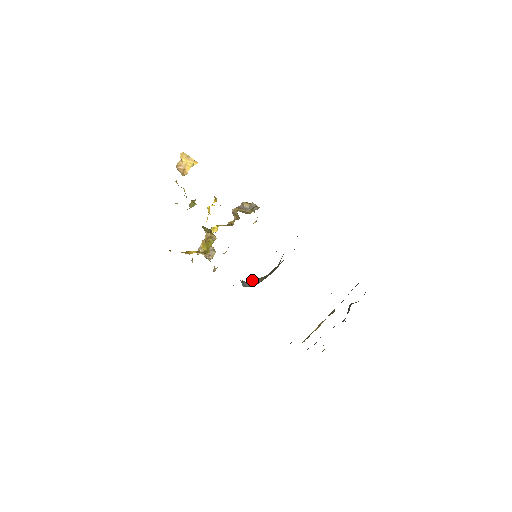
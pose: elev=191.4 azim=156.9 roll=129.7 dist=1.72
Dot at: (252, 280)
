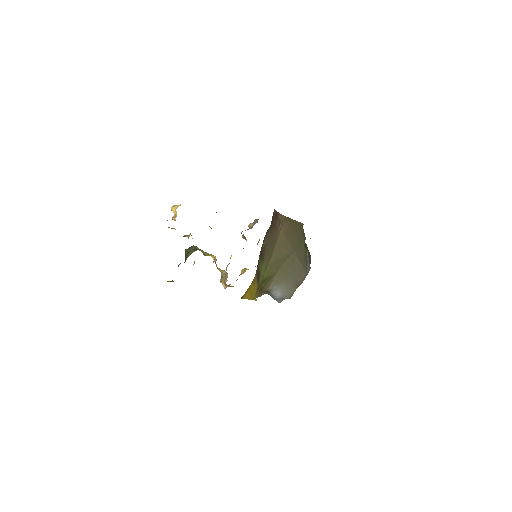
Dot at: (271, 285)
